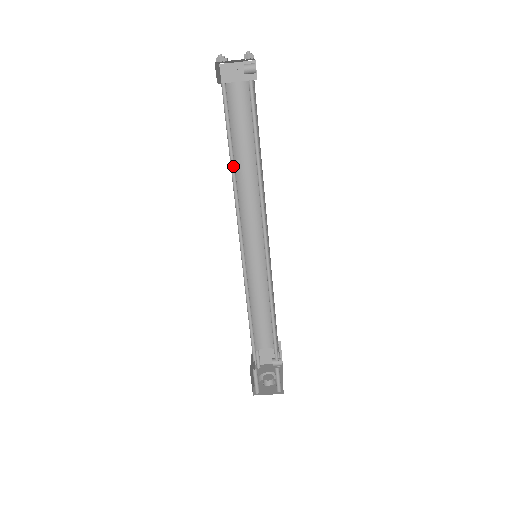
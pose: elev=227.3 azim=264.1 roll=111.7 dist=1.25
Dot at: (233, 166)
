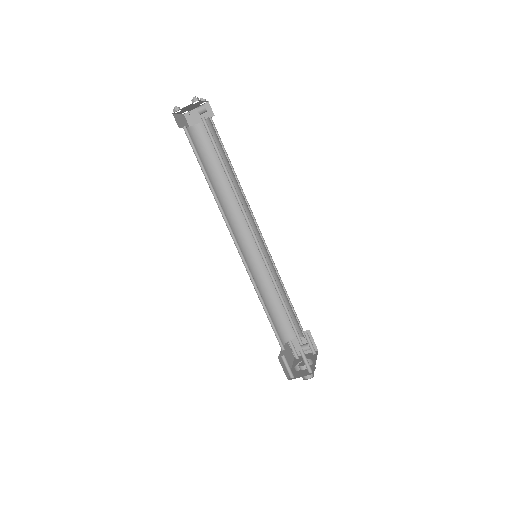
Dot at: (212, 187)
